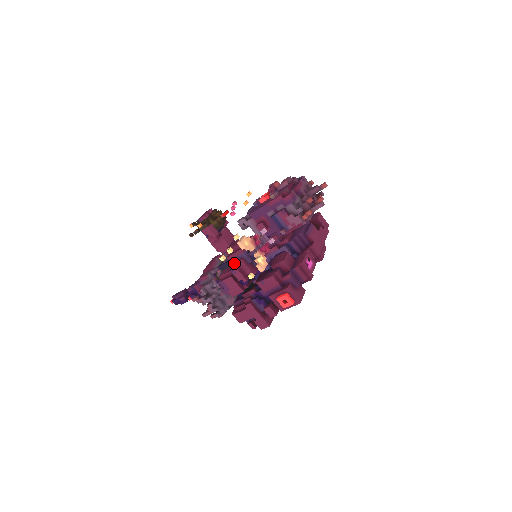
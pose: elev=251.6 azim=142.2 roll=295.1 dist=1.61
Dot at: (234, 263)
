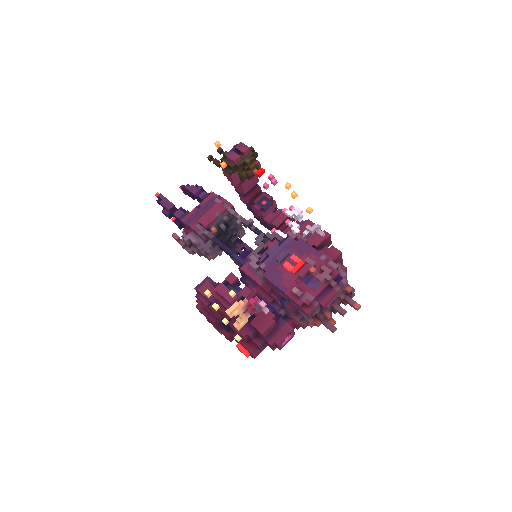
Dot at: occluded
